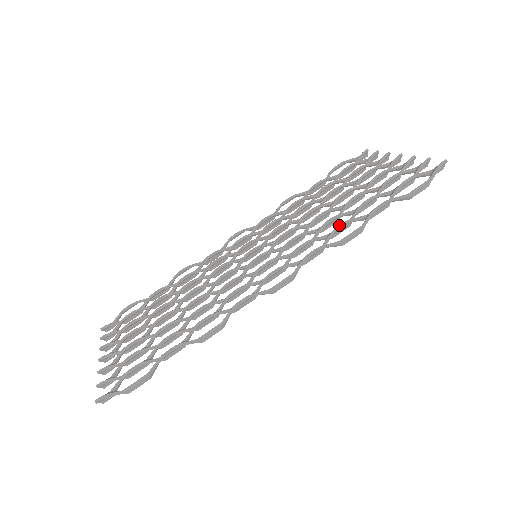
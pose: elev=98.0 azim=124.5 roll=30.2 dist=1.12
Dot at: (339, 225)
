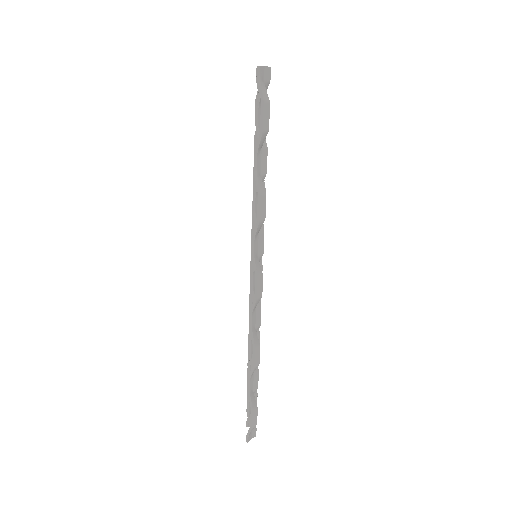
Dot at: occluded
